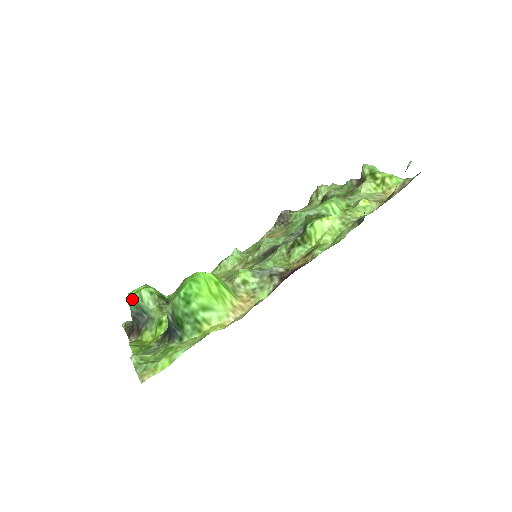
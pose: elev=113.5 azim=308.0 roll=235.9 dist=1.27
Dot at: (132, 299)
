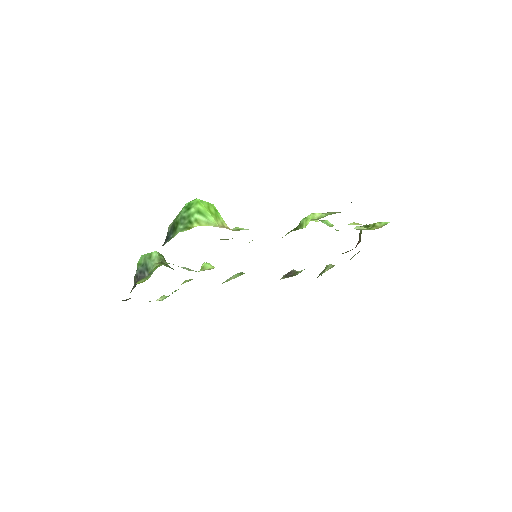
Dot at: (142, 257)
